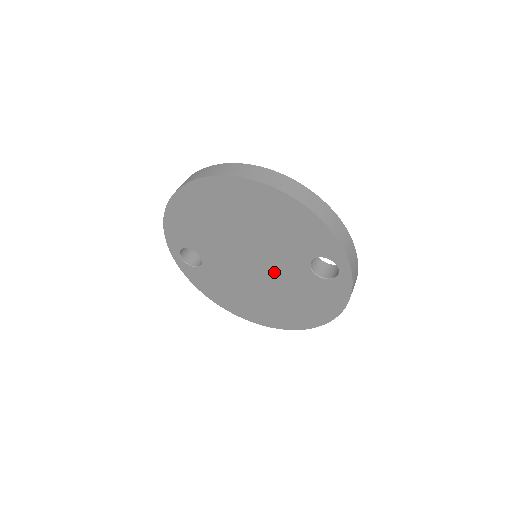
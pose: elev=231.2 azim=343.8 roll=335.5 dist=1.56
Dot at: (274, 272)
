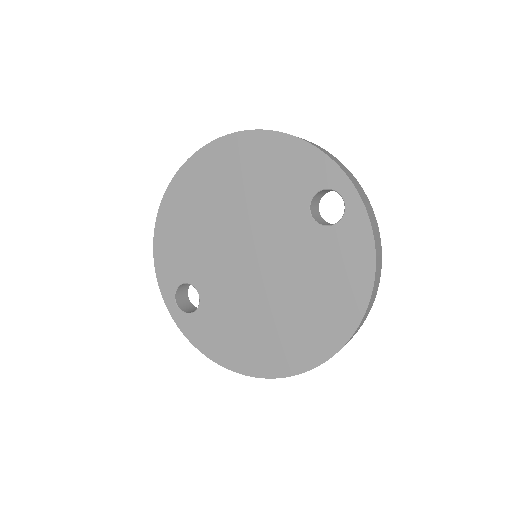
Dot at: (277, 256)
